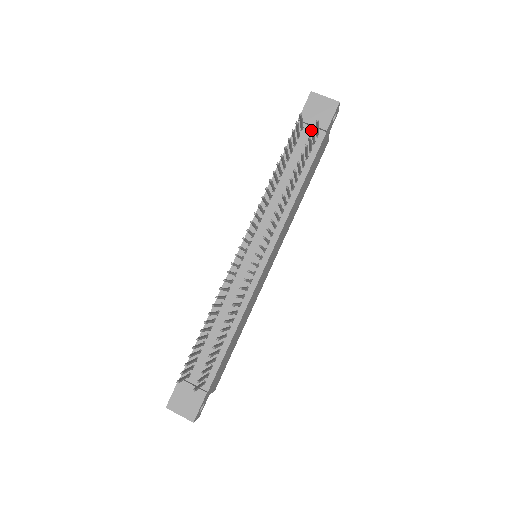
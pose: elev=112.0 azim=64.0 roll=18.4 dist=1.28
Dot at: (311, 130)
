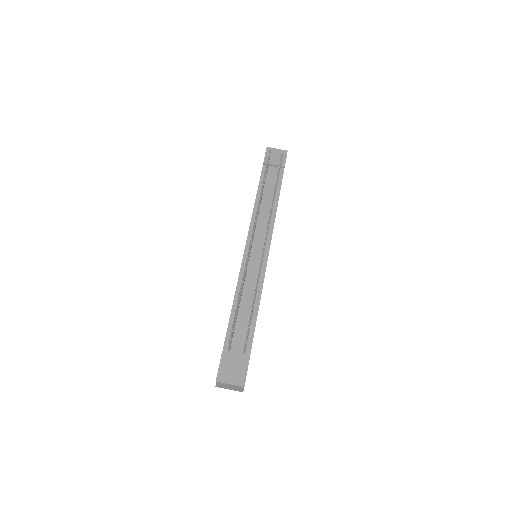
Dot at: (274, 168)
